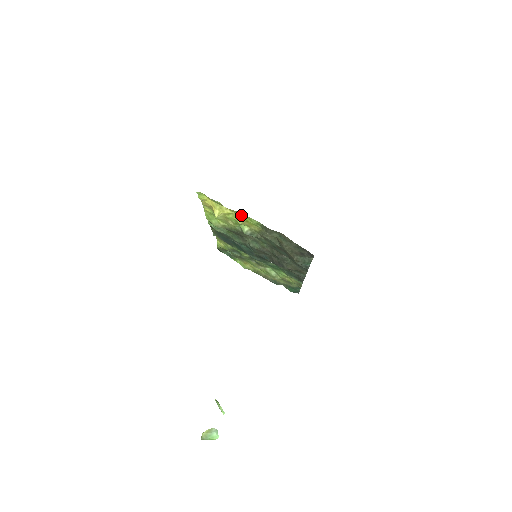
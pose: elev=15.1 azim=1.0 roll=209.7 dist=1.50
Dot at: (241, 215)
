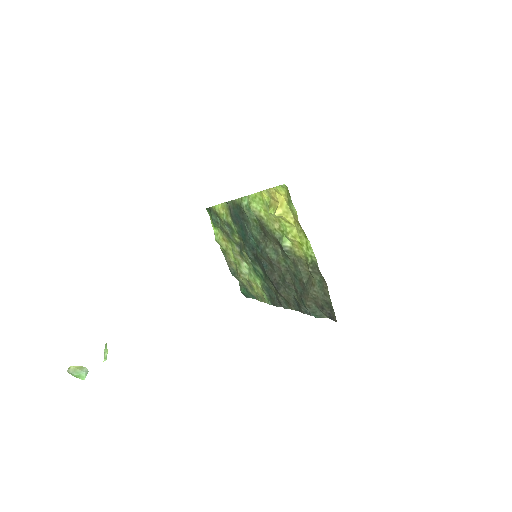
Dot at: (302, 236)
